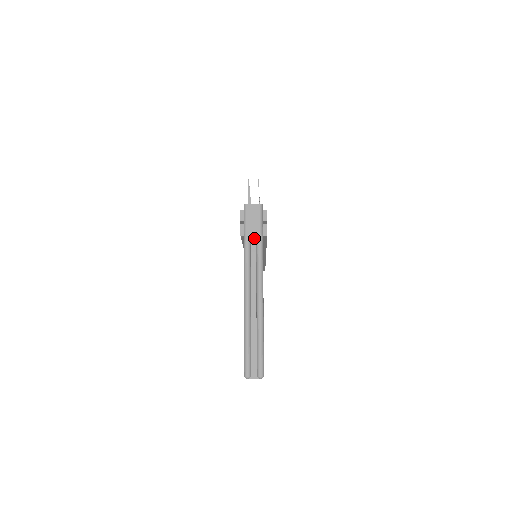
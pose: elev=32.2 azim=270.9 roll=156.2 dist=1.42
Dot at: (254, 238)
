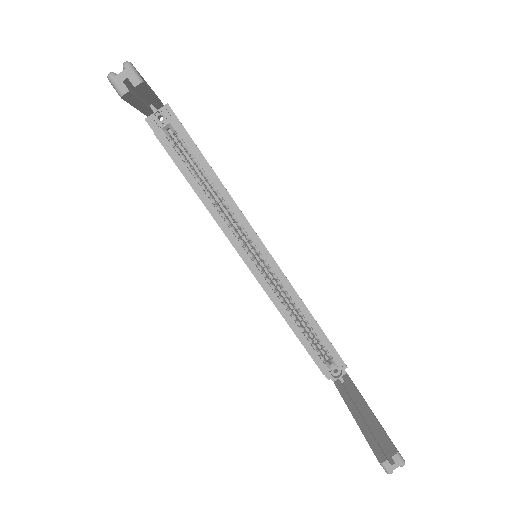
Dot at: occluded
